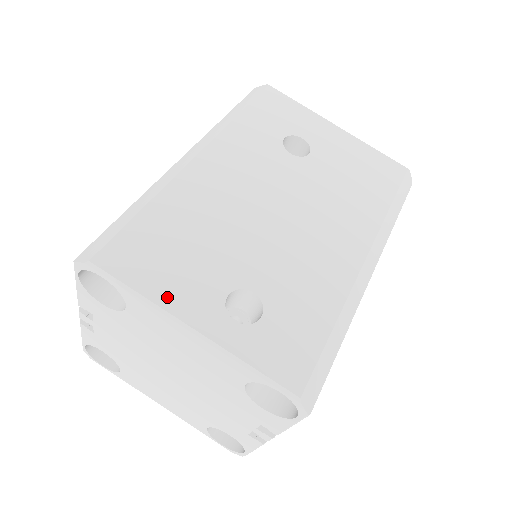
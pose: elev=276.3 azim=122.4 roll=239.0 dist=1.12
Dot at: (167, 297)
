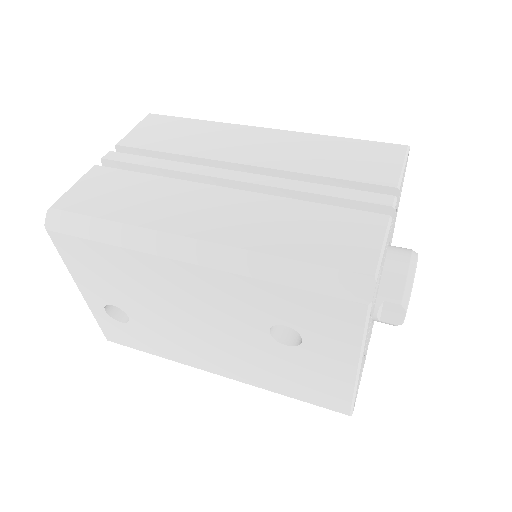
Dot at: (78, 277)
